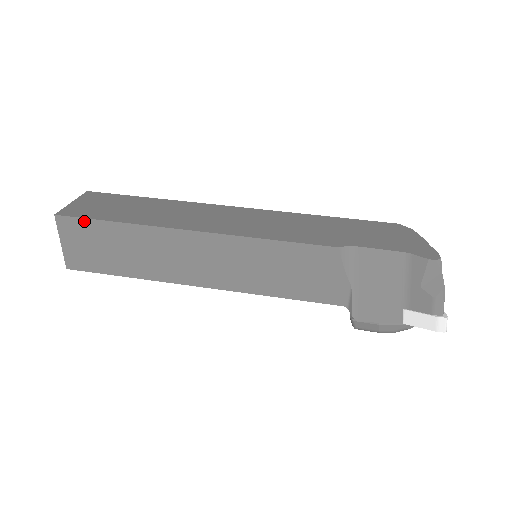
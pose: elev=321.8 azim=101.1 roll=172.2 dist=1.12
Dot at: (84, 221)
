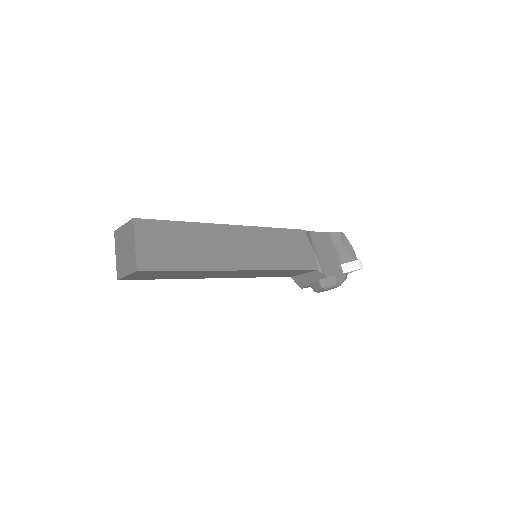
Dot at: (158, 222)
